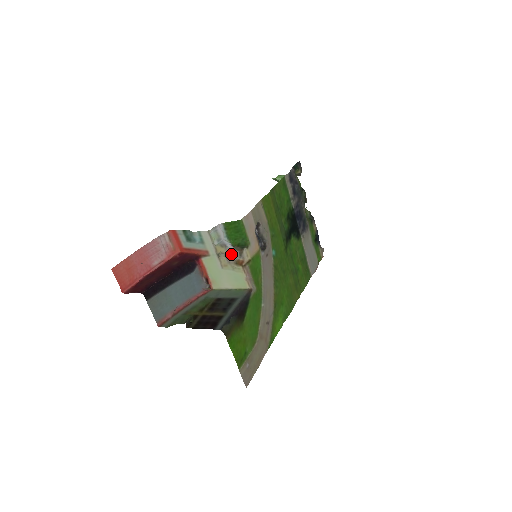
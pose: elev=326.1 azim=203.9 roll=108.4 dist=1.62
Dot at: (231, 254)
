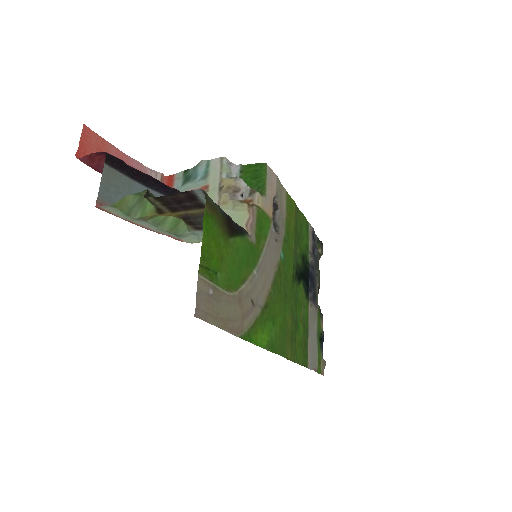
Dot at: (240, 186)
